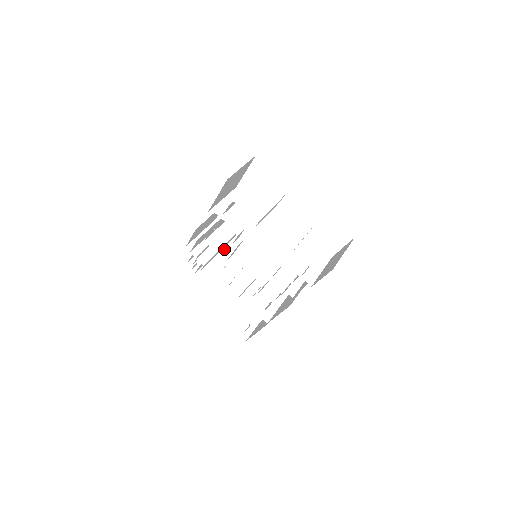
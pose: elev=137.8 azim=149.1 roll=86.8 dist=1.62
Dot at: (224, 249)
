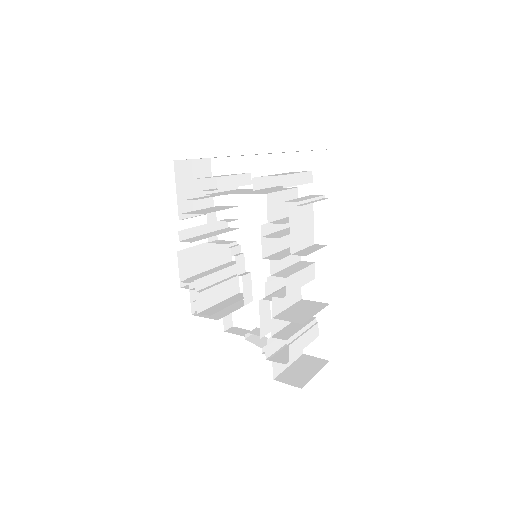
Dot at: (227, 279)
